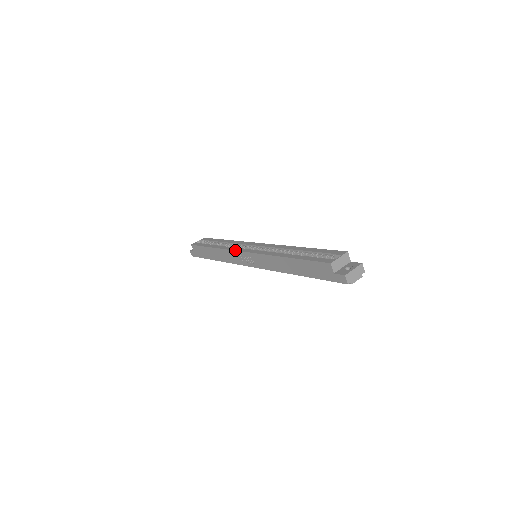
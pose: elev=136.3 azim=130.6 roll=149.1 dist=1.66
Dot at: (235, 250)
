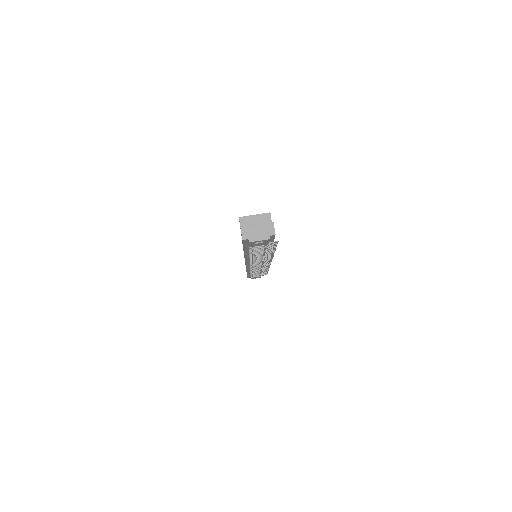
Dot at: occluded
